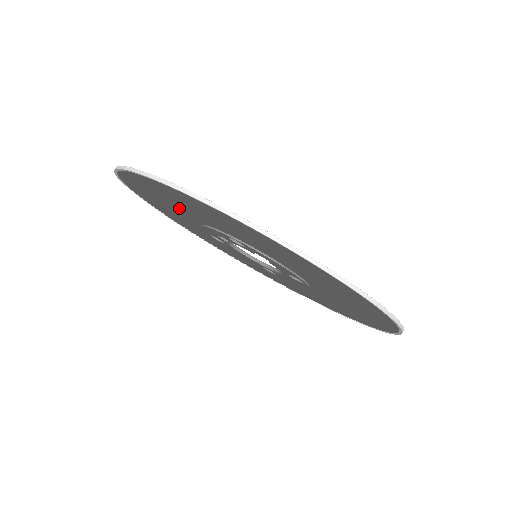
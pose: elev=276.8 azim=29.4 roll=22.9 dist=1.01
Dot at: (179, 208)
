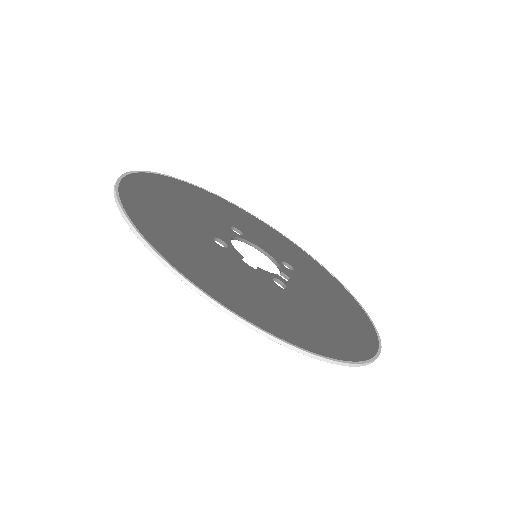
Dot at: (247, 289)
